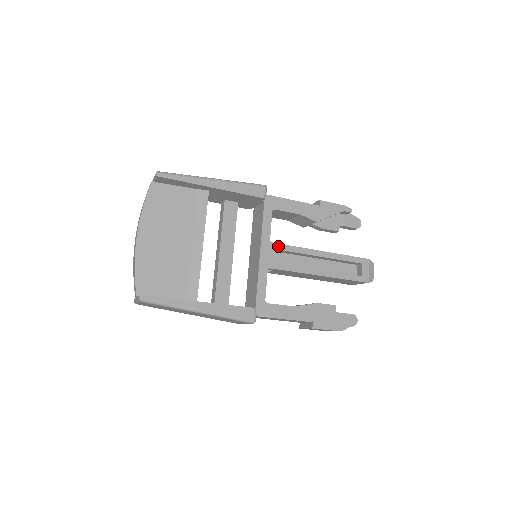
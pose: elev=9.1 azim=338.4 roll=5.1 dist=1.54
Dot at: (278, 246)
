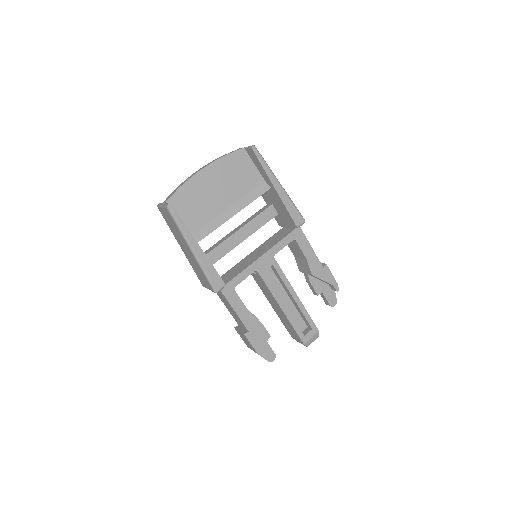
Dot at: (276, 264)
